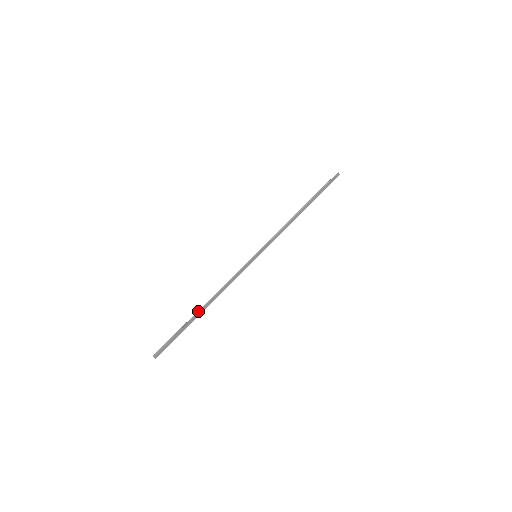
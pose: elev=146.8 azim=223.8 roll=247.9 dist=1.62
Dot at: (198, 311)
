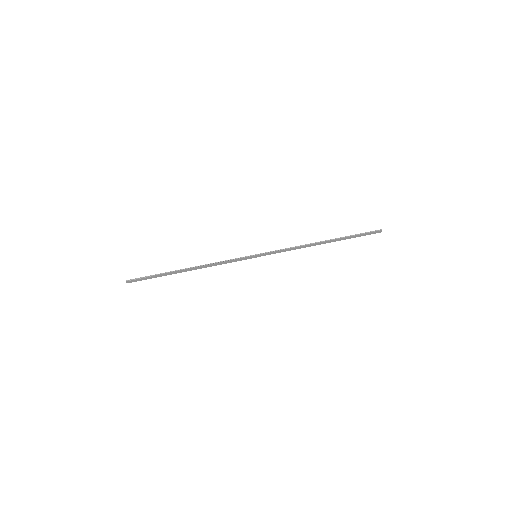
Dot at: (180, 269)
